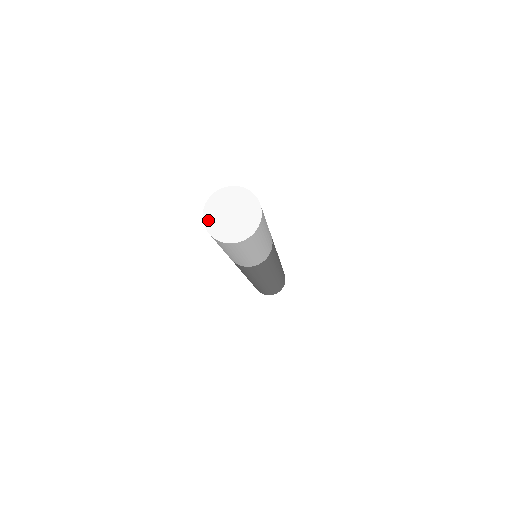
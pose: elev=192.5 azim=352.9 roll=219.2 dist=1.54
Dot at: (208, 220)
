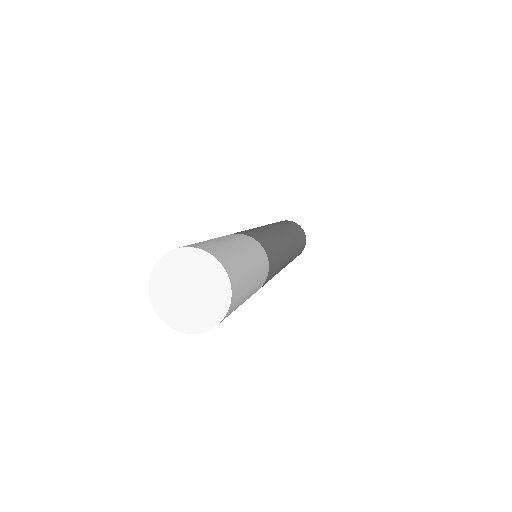
Dot at: (175, 322)
